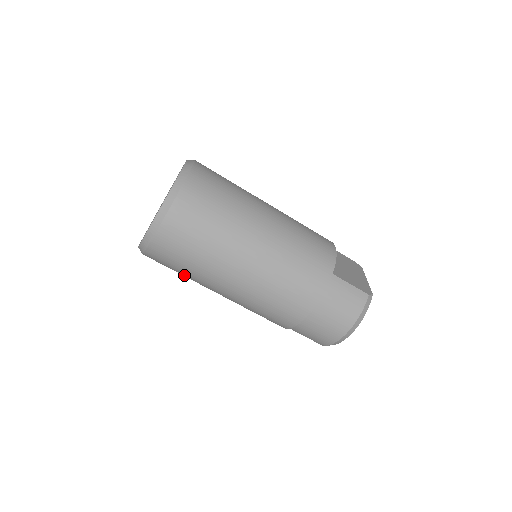
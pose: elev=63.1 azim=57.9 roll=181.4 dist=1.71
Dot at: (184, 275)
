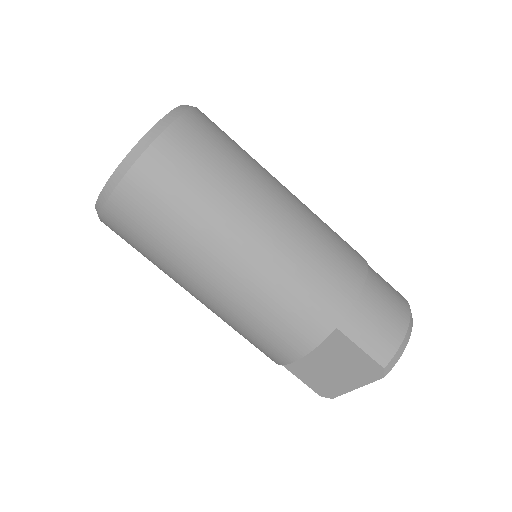
Dot at: (194, 208)
